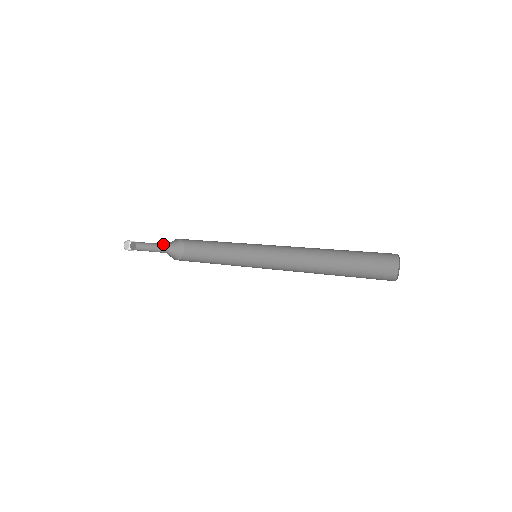
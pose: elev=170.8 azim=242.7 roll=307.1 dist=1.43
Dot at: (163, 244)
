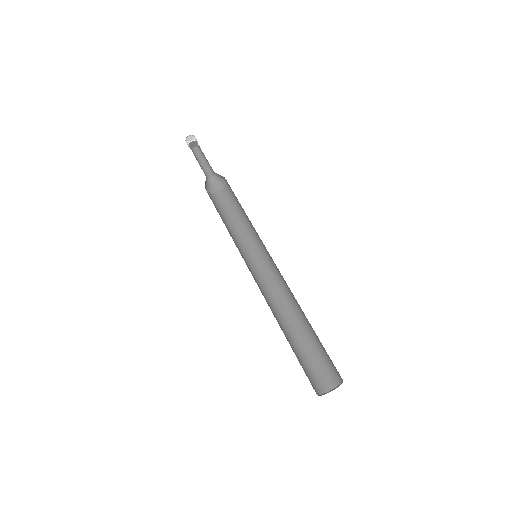
Dot at: occluded
